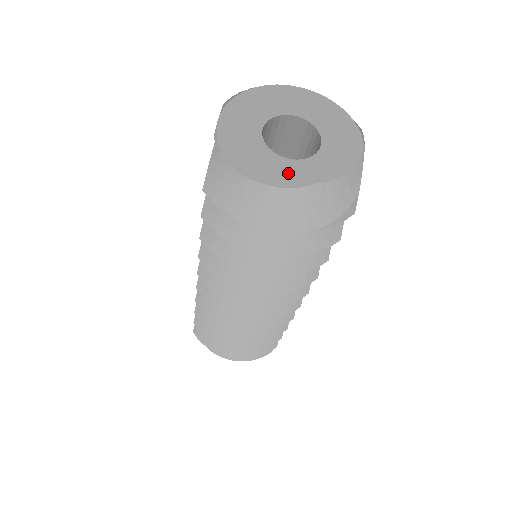
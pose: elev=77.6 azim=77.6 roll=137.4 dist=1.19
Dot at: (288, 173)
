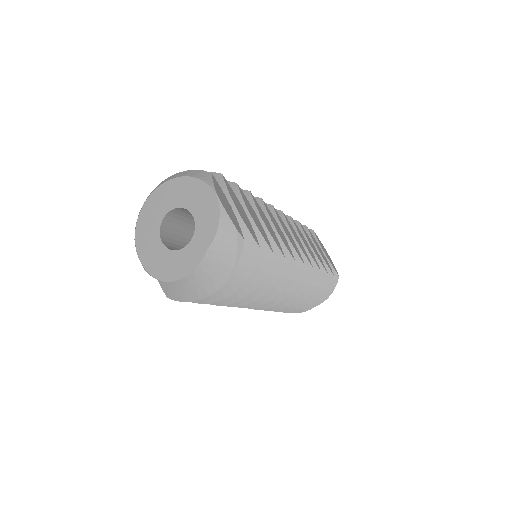
Dot at: (190, 258)
